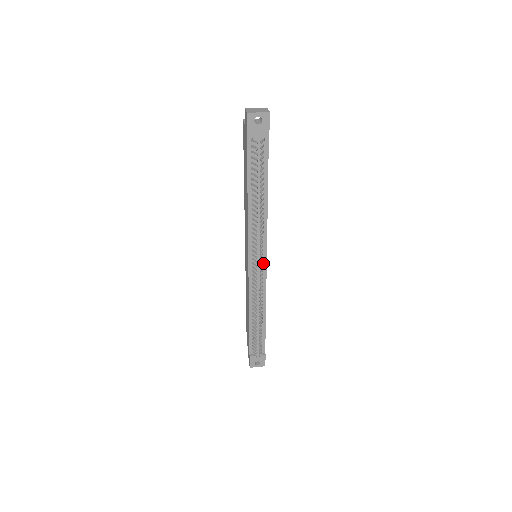
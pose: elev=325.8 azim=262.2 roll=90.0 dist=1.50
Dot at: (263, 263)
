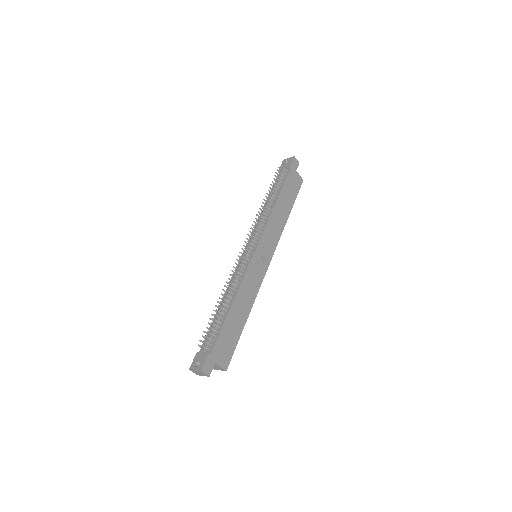
Dot at: (253, 251)
